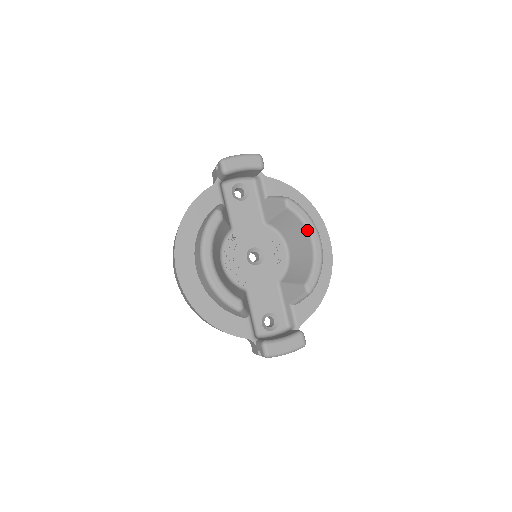
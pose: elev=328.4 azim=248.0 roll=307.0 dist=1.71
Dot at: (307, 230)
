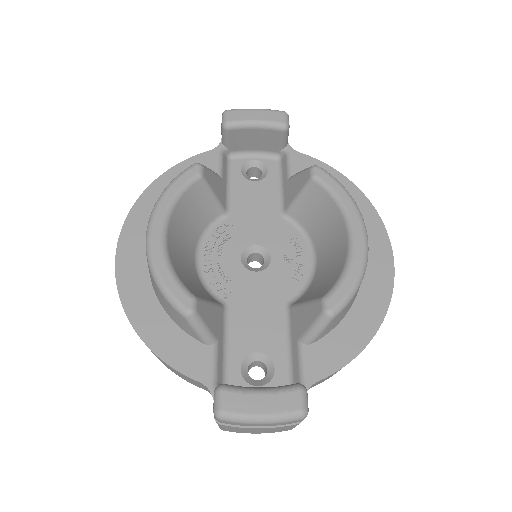
Dot at: (343, 214)
